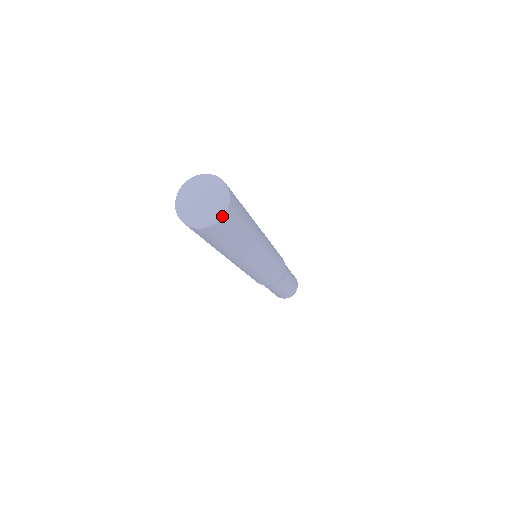
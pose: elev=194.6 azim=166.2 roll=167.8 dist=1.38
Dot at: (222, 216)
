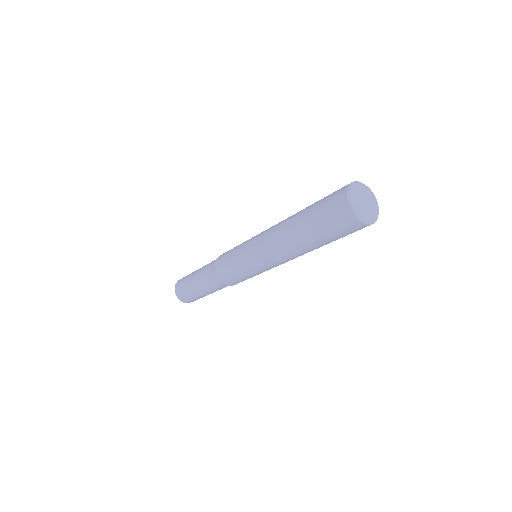
Dot at: occluded
